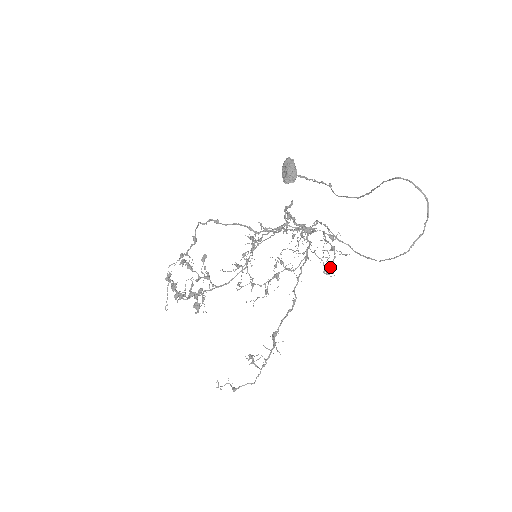
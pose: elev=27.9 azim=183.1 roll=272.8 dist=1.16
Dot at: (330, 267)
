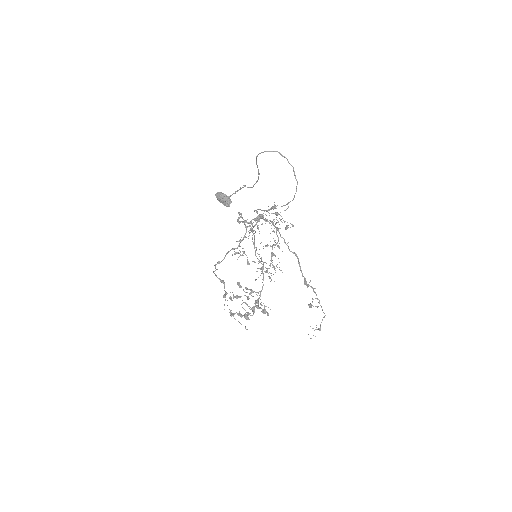
Dot at: occluded
